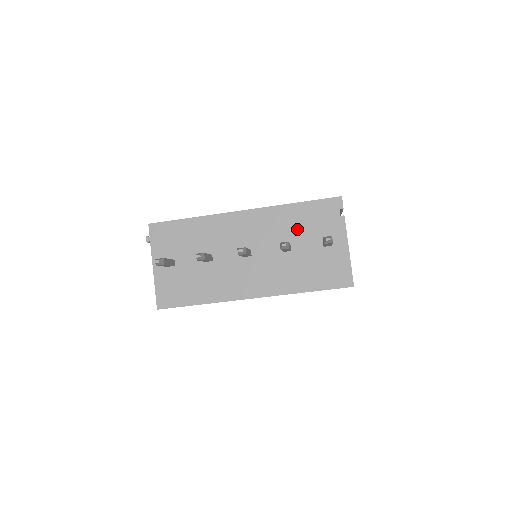
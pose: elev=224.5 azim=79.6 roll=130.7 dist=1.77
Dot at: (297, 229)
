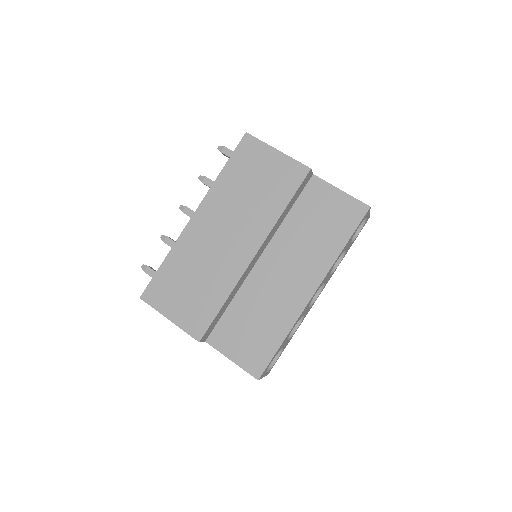
Dot at: occluded
